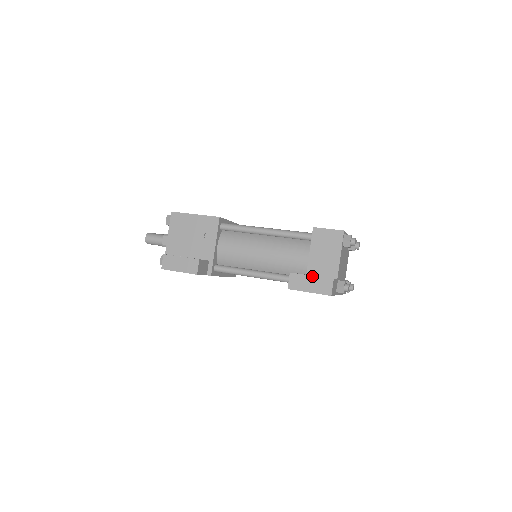
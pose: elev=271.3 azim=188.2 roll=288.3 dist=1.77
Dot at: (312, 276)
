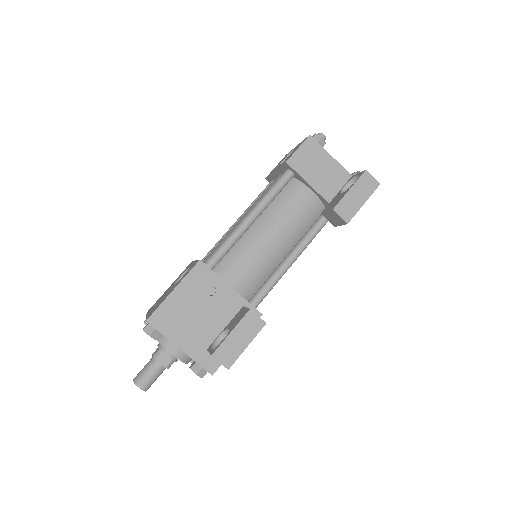
Dot at: (350, 189)
